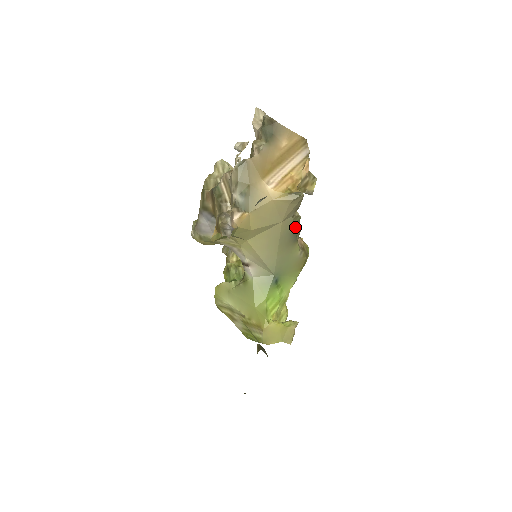
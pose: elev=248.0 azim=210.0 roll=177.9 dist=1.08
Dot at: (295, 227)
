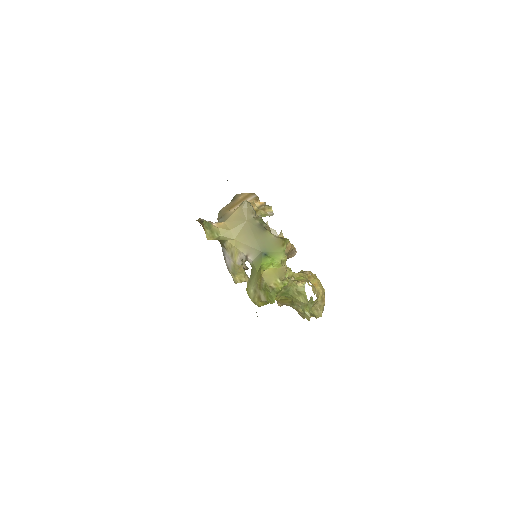
Dot at: (260, 223)
